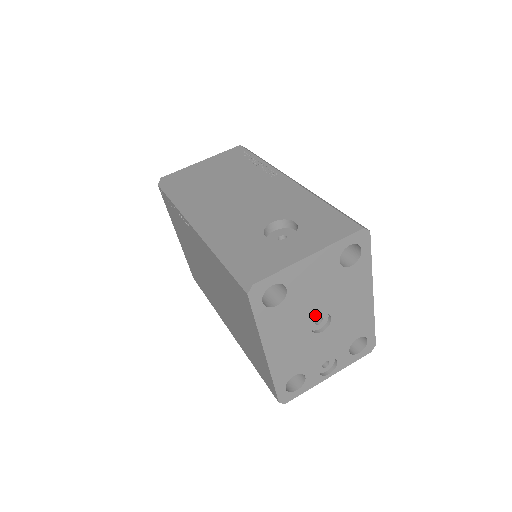
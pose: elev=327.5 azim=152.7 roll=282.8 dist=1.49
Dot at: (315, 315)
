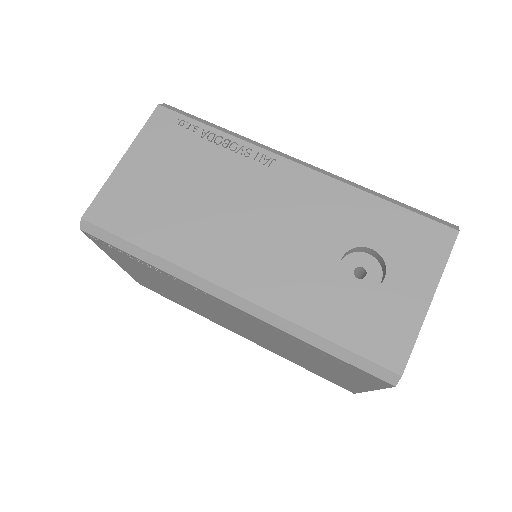
Dot at: occluded
